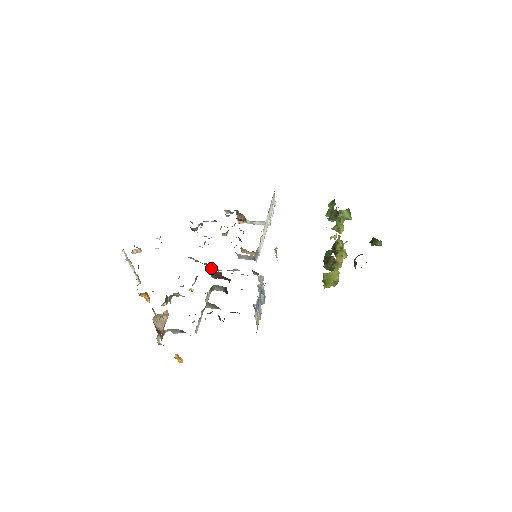
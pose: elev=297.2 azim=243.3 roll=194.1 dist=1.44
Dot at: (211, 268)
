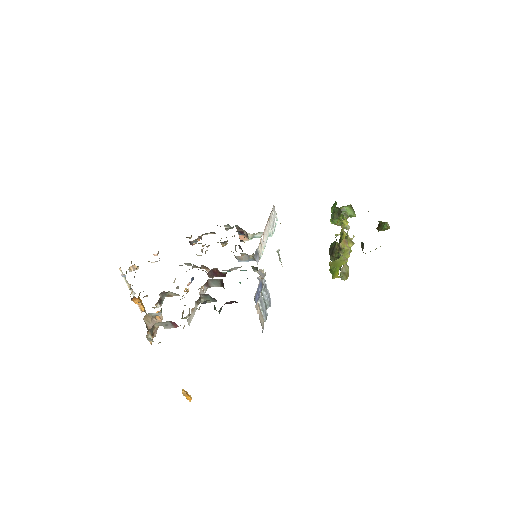
Dot at: occluded
